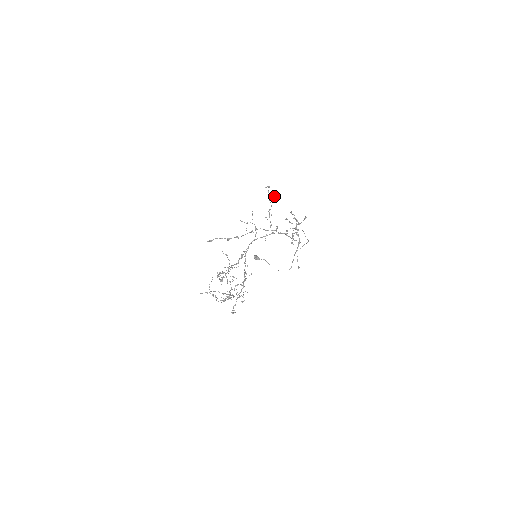
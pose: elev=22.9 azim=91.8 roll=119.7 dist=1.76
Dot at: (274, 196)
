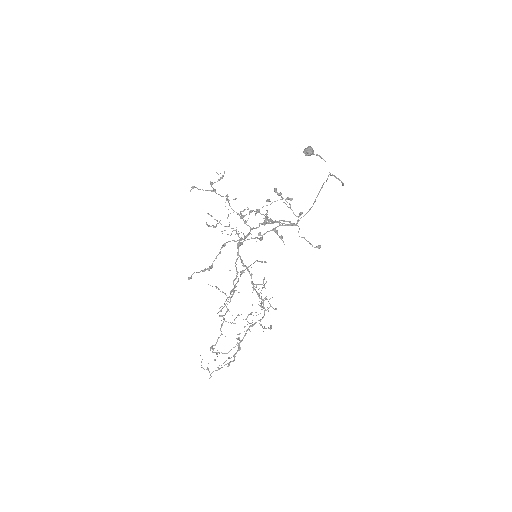
Dot at: occluded
